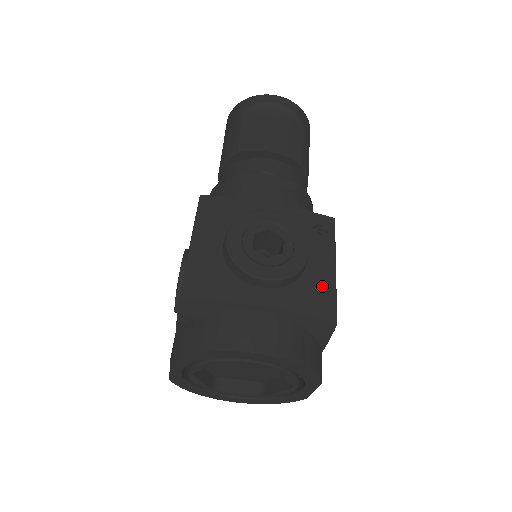
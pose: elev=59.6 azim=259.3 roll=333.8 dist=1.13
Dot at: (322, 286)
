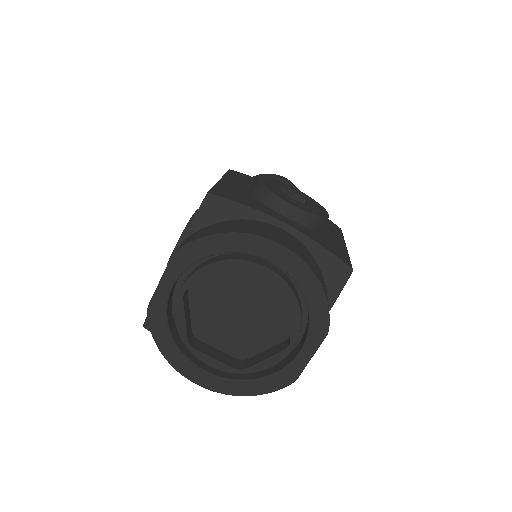
Dot at: (337, 246)
